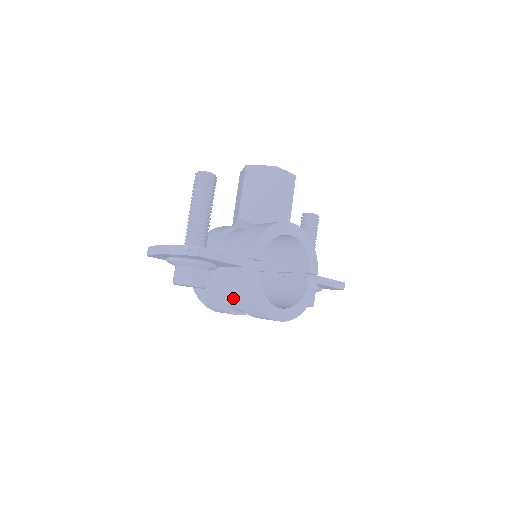
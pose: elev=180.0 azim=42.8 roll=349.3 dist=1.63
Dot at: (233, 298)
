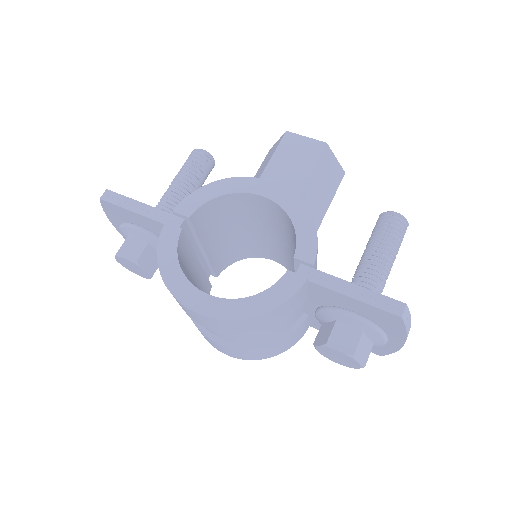
Dot at: occluded
